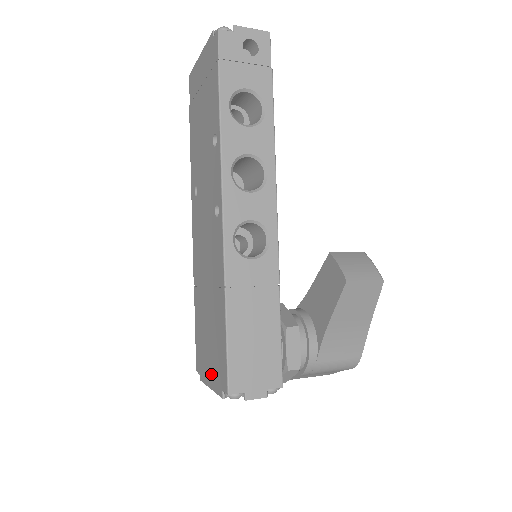
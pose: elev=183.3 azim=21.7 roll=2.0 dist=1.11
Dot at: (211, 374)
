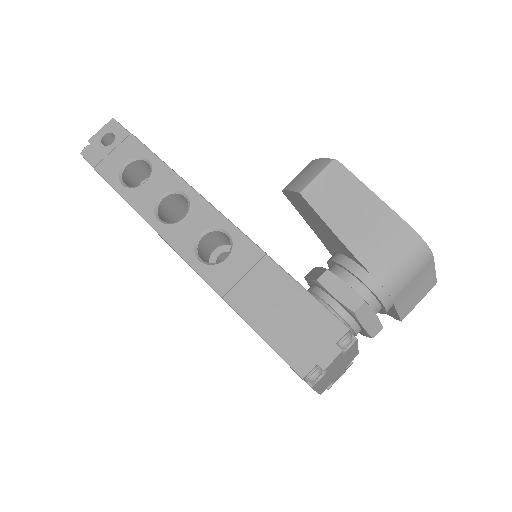
Dot at: occluded
